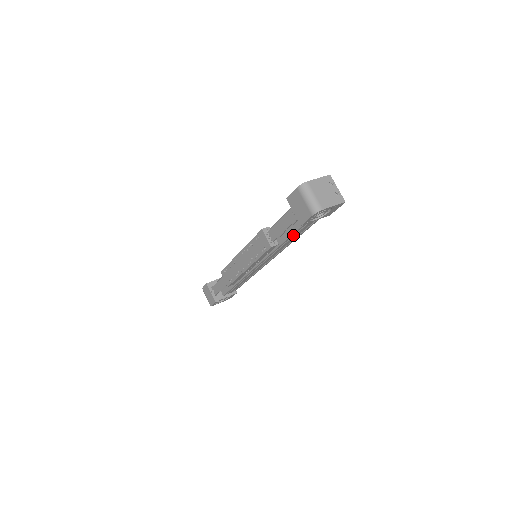
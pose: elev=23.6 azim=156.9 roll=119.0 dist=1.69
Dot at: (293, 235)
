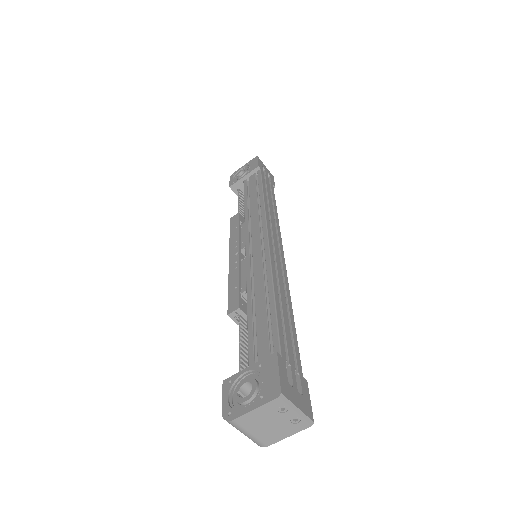
Dot at: occluded
